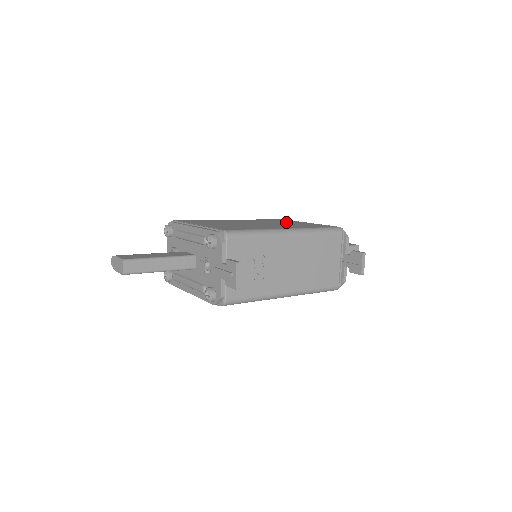
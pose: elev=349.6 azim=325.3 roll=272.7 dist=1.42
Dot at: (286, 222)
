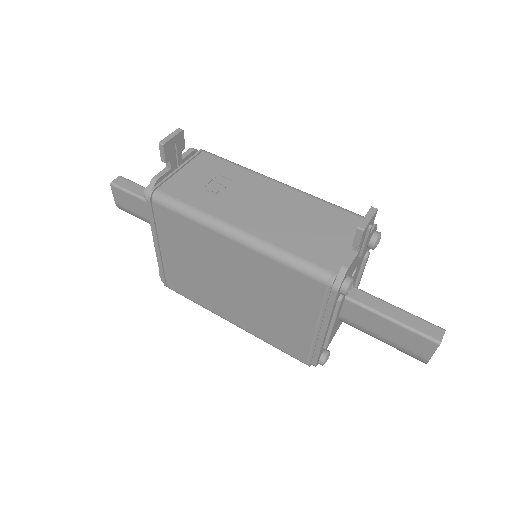
Dot at: occluded
